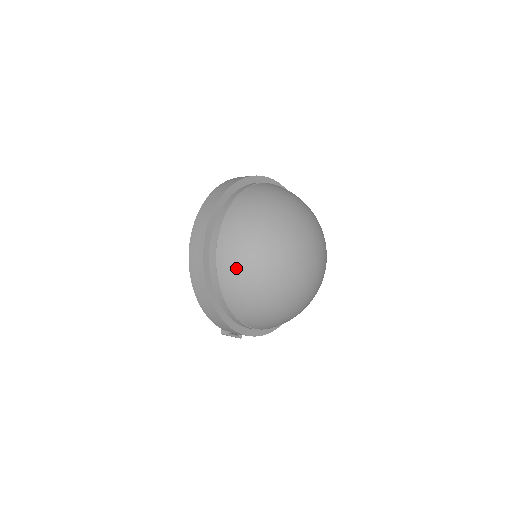
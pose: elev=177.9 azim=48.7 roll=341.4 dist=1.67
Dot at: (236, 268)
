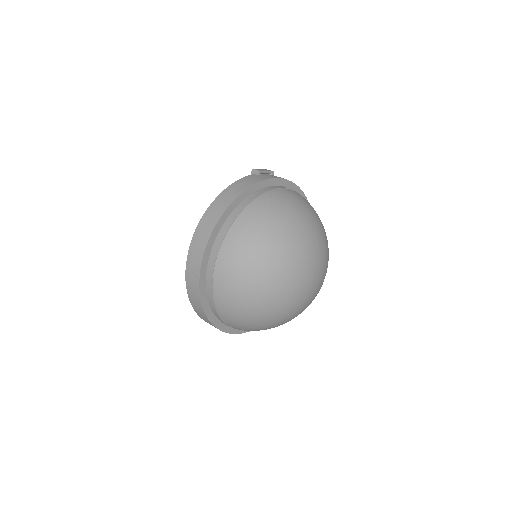
Dot at: (233, 307)
